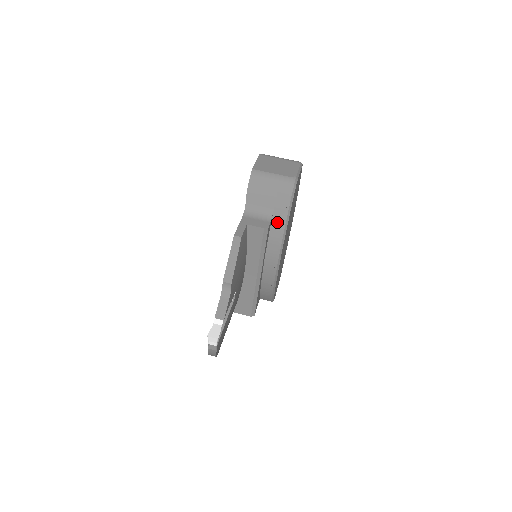
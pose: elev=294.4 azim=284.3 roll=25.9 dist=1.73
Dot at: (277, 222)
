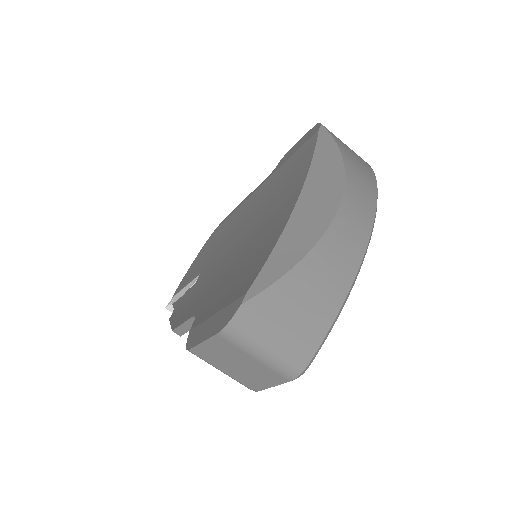
Dot at: occluded
